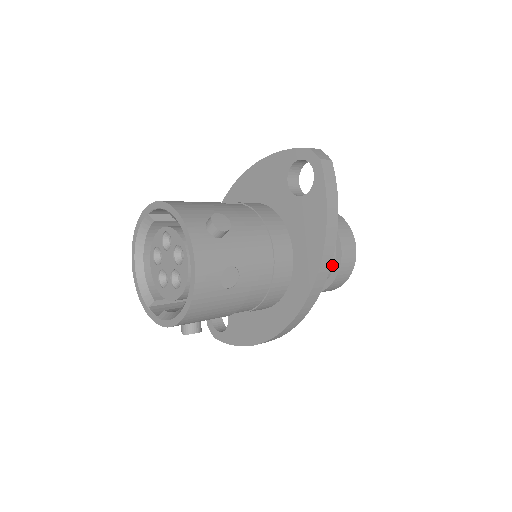
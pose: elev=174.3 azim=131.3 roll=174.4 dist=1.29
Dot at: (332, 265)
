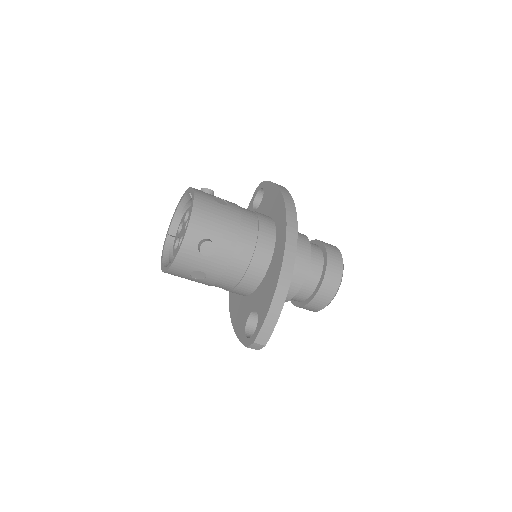
Dot at: (319, 250)
